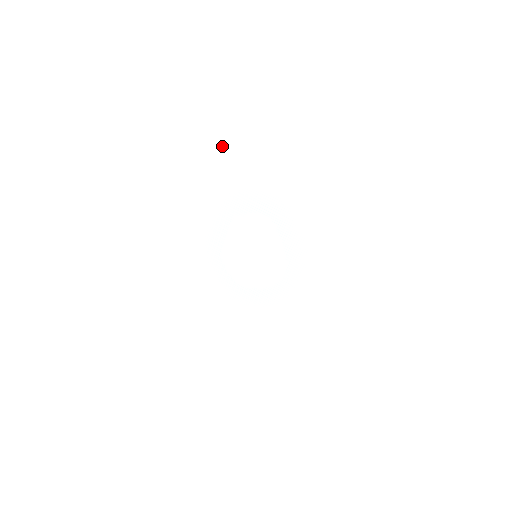
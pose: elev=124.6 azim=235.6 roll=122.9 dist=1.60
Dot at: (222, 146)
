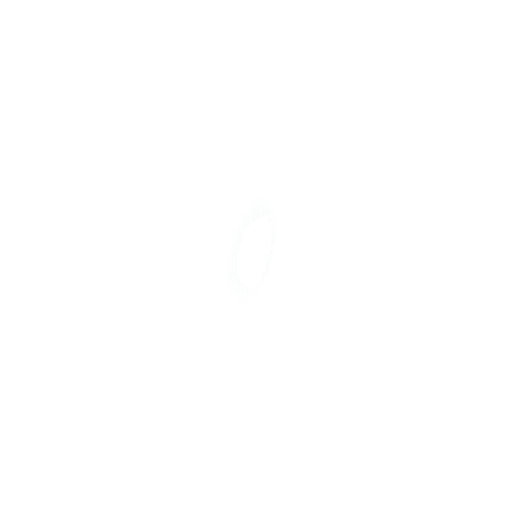
Dot at: (214, 206)
